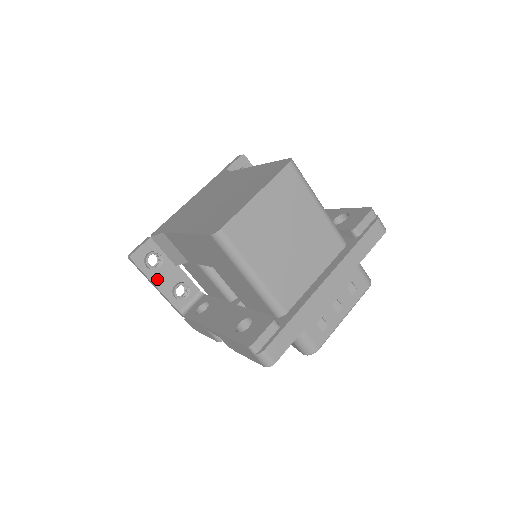
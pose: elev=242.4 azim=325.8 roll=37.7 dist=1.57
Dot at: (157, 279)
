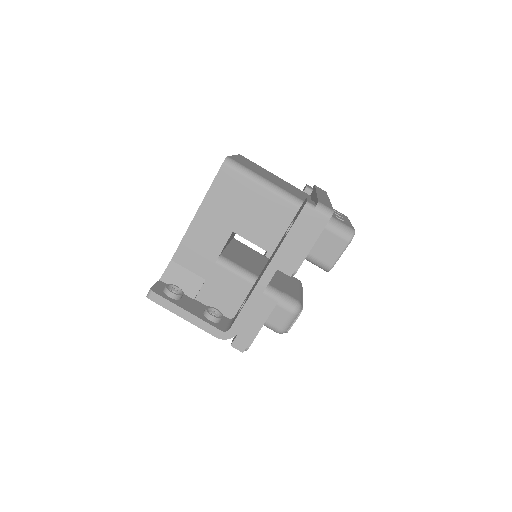
Dot at: (185, 307)
